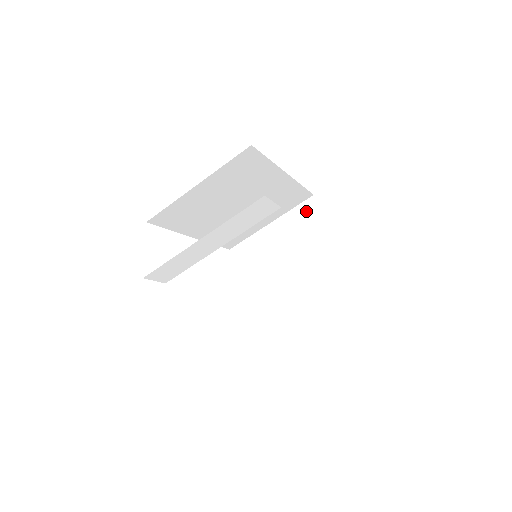
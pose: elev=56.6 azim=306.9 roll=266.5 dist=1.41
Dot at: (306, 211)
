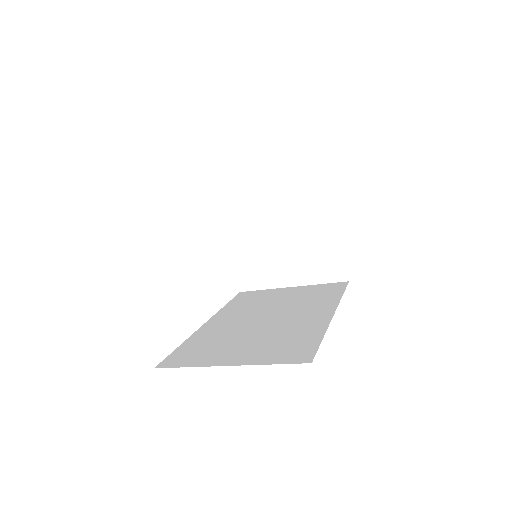
Dot at: (315, 177)
